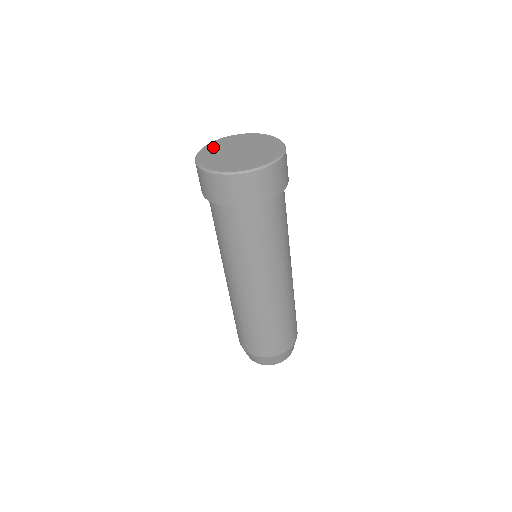
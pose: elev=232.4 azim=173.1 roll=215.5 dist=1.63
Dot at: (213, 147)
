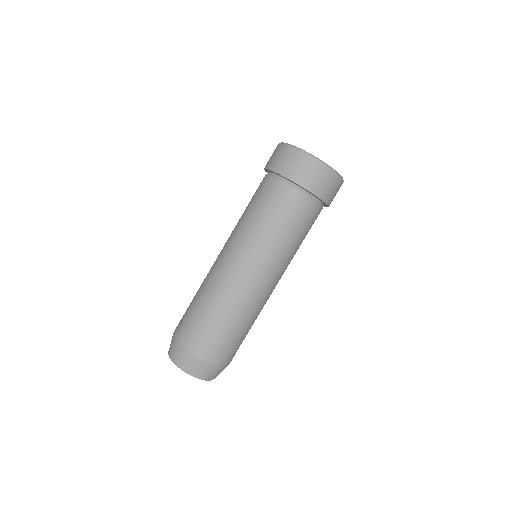
Dot at: occluded
